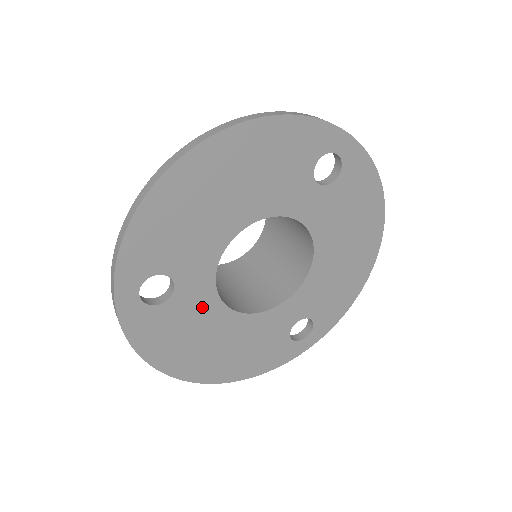
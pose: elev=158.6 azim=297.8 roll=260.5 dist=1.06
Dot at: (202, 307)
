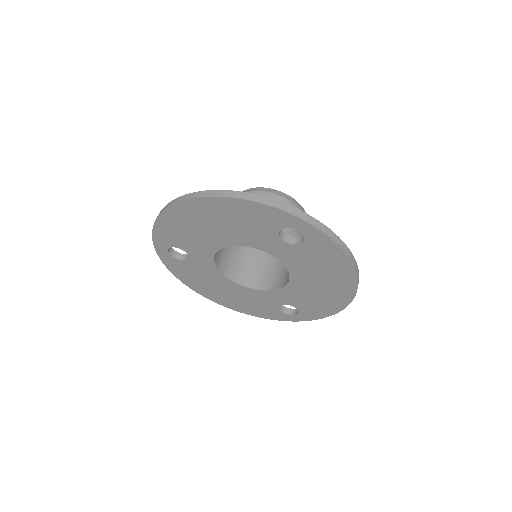
Dot at: (209, 271)
